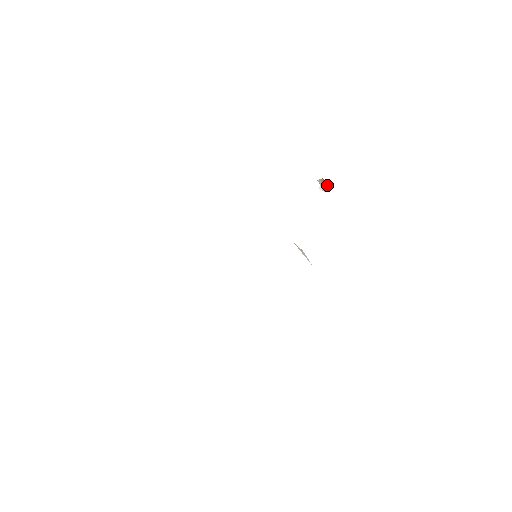
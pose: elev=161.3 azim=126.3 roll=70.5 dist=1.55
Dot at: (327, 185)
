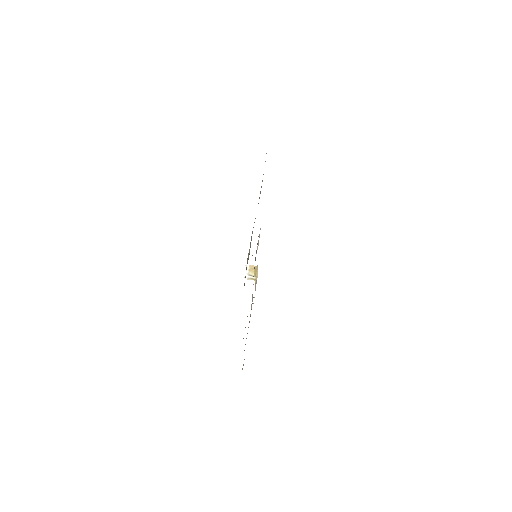
Dot at: (257, 273)
